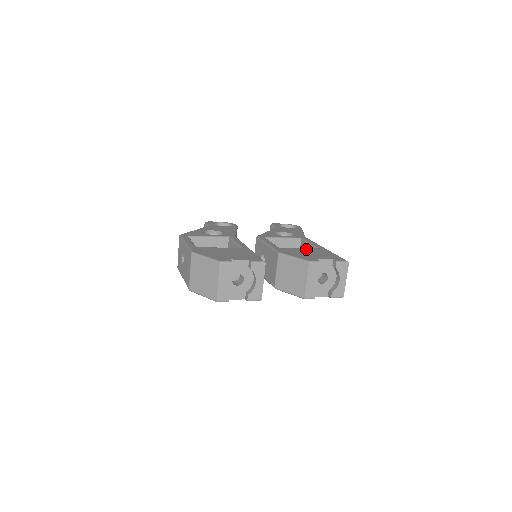
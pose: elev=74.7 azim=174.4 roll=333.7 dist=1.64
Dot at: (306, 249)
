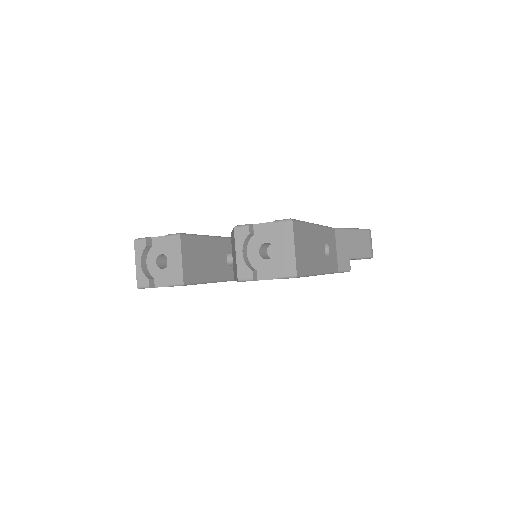
Dot at: occluded
